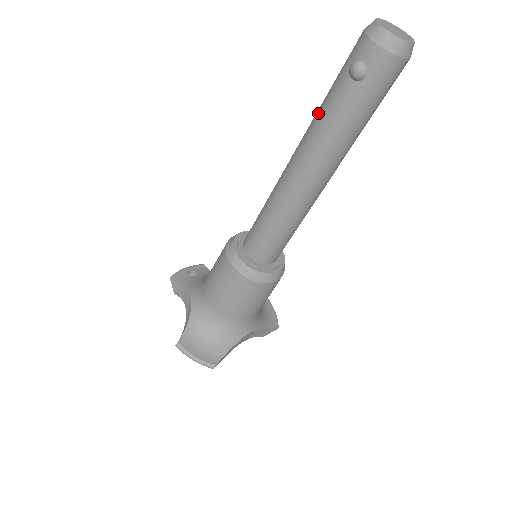
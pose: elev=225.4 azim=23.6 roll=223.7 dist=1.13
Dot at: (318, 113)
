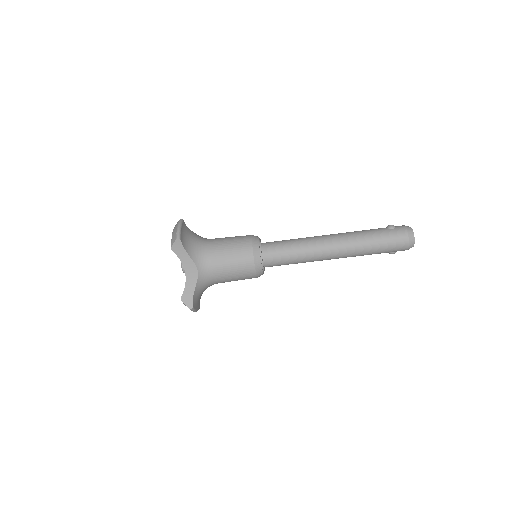
Dot at: occluded
